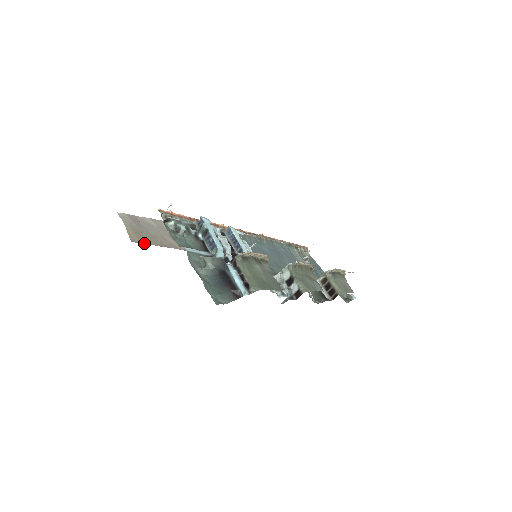
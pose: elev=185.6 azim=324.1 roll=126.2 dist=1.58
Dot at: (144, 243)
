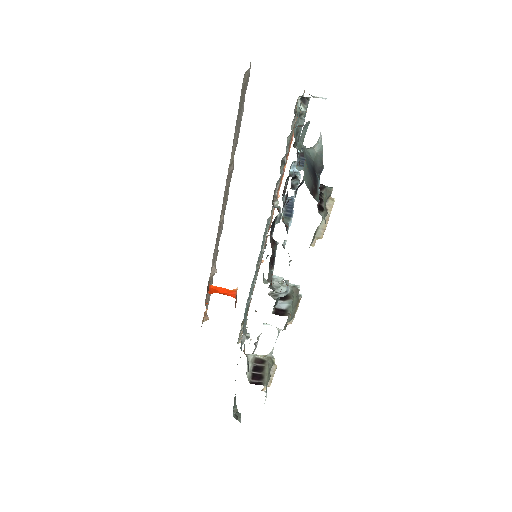
Dot at: (241, 96)
